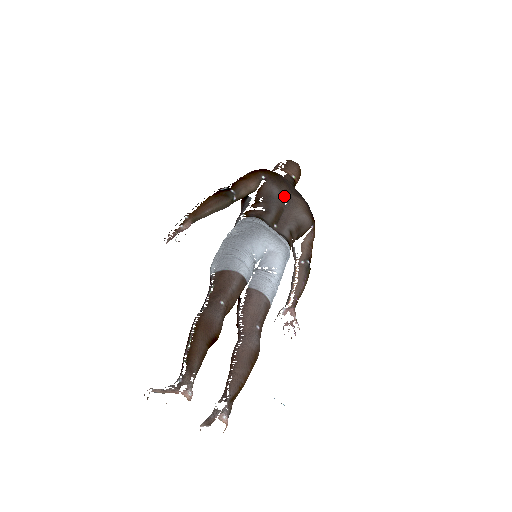
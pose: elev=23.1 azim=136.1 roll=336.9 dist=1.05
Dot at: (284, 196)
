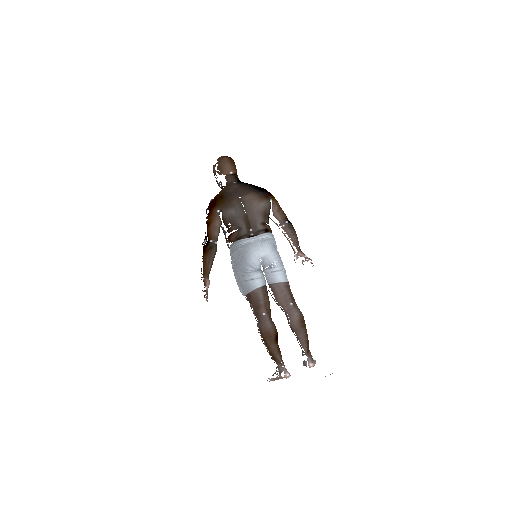
Dot at: (240, 207)
